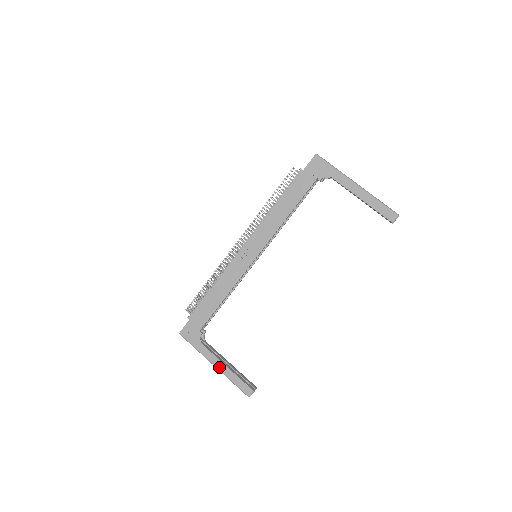
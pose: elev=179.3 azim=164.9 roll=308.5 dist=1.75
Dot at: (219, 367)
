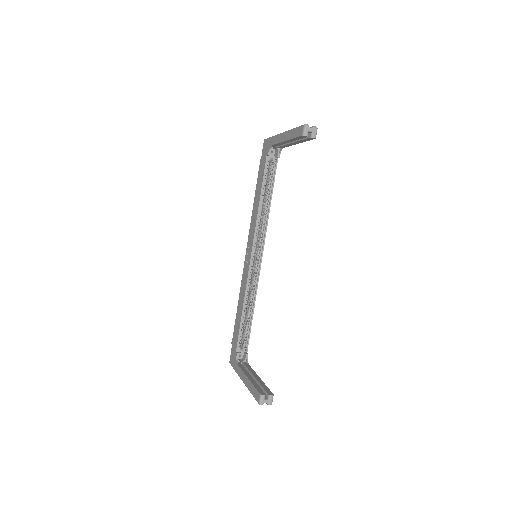
Dot at: (245, 382)
